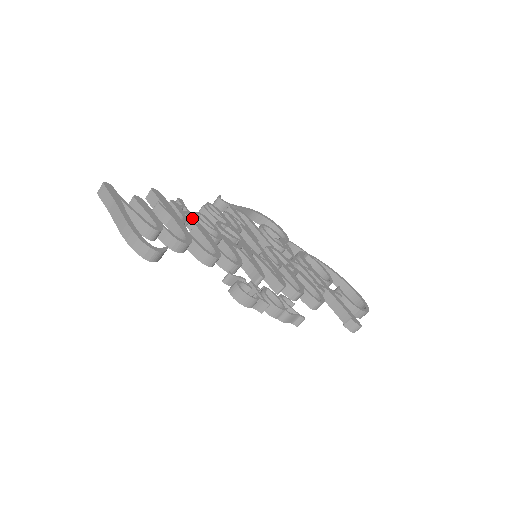
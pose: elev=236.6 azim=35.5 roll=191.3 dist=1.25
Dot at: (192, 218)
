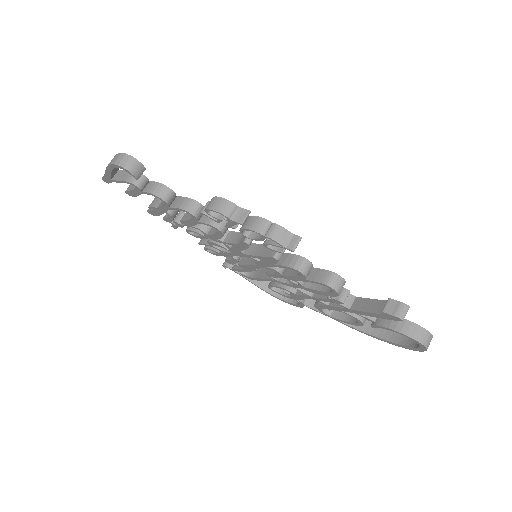
Dot at: occluded
